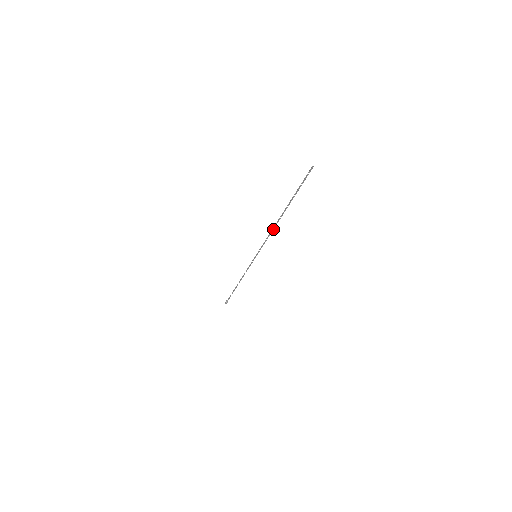
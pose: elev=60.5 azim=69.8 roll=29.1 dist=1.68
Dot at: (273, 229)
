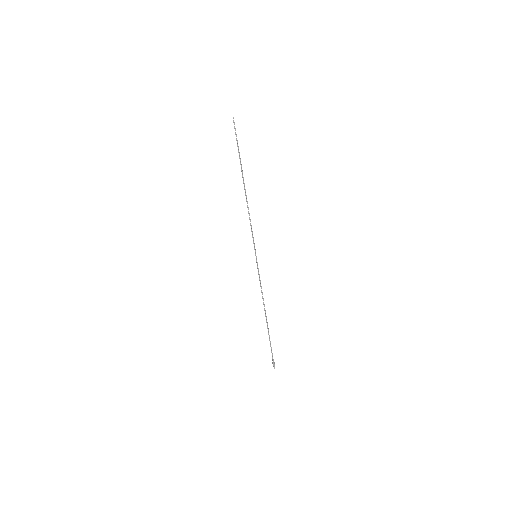
Dot at: (248, 207)
